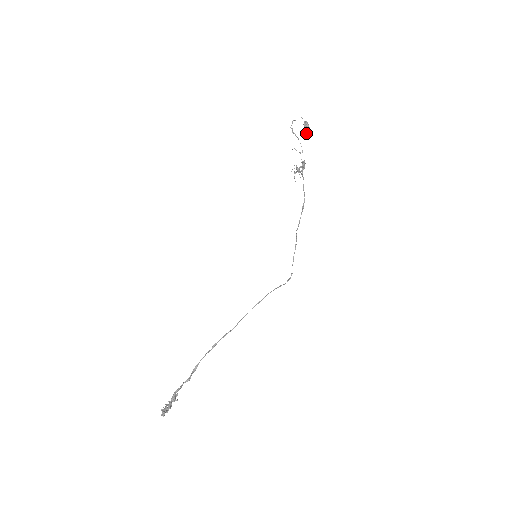
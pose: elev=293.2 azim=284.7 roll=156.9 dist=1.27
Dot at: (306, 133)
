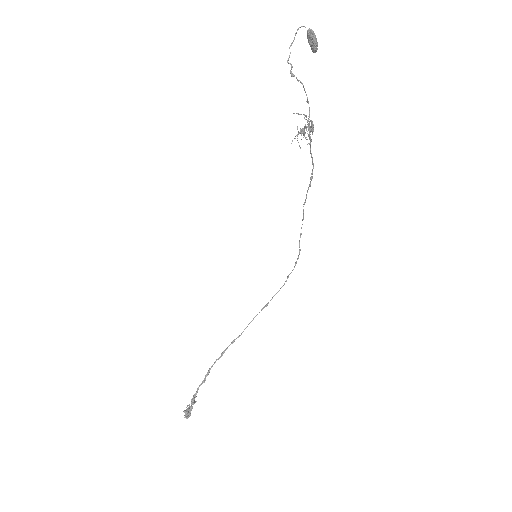
Dot at: (311, 49)
